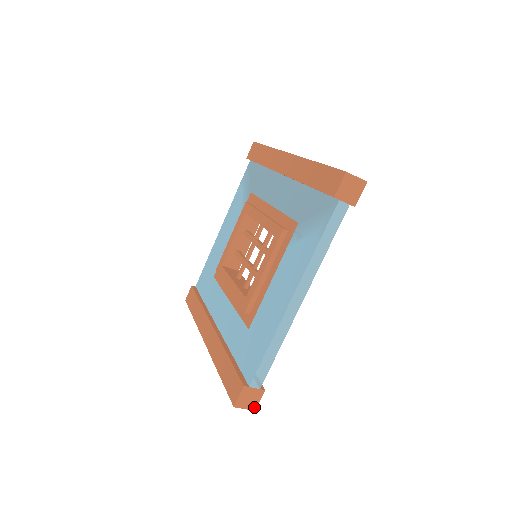
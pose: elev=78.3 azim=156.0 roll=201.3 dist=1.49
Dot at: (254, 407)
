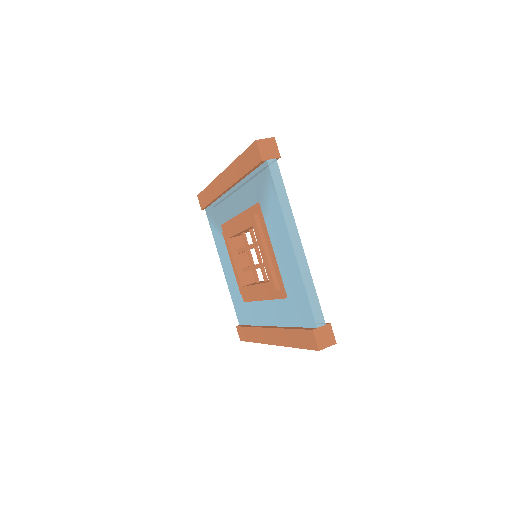
Dot at: (333, 341)
